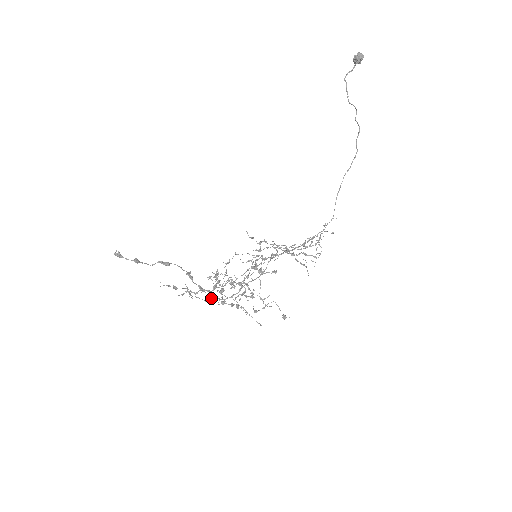
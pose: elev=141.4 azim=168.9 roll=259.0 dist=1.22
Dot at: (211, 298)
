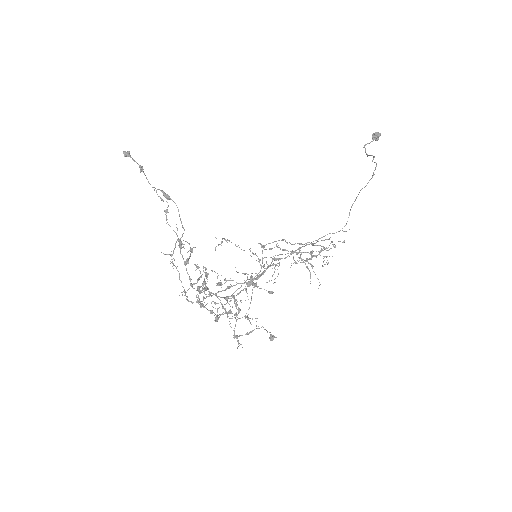
Dot at: (189, 301)
